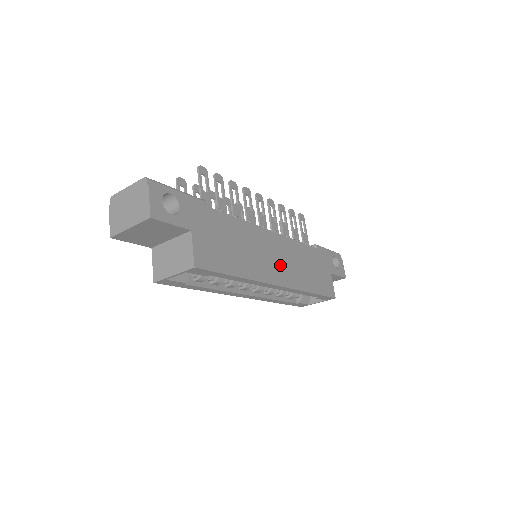
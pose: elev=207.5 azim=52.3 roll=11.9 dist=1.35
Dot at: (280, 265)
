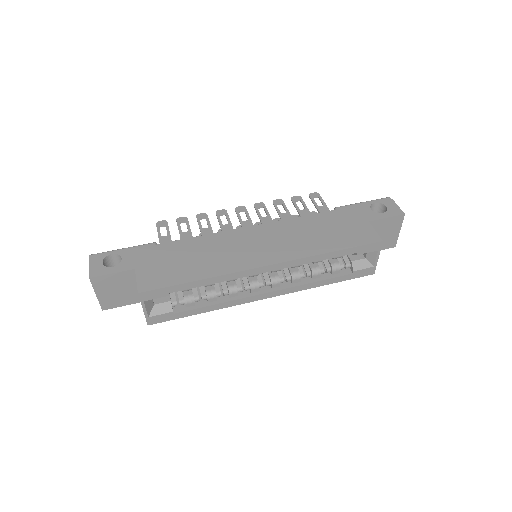
Dot at: (266, 248)
